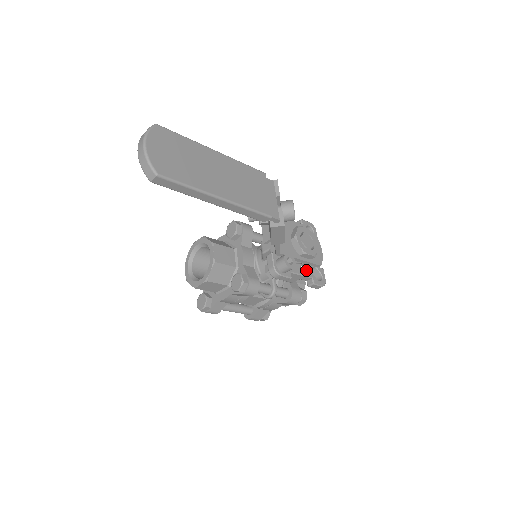
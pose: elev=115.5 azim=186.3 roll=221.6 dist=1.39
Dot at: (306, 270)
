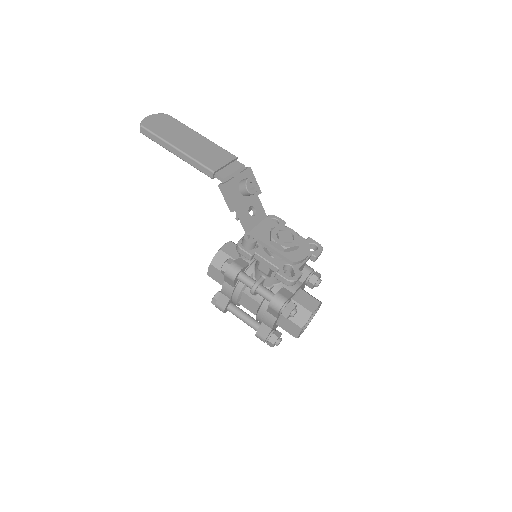
Dot at: (276, 261)
